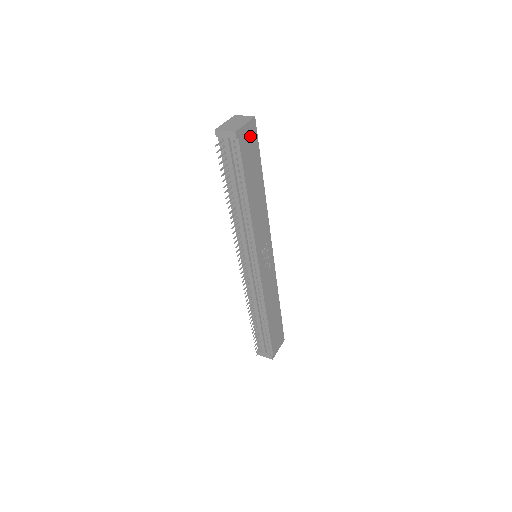
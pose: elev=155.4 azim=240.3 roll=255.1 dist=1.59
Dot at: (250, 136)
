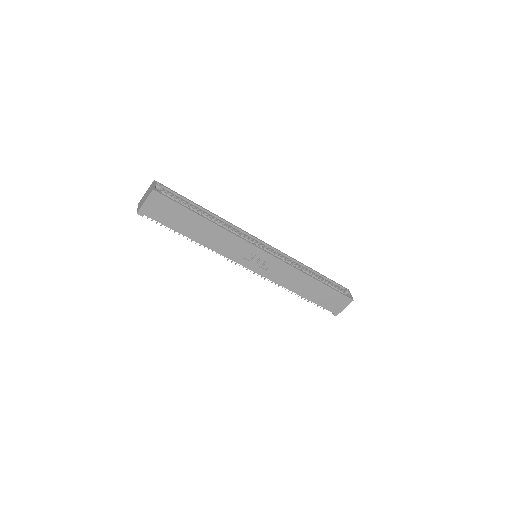
Dot at: (158, 204)
